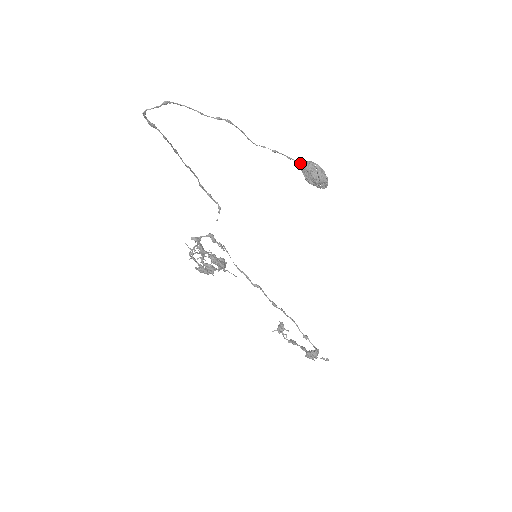
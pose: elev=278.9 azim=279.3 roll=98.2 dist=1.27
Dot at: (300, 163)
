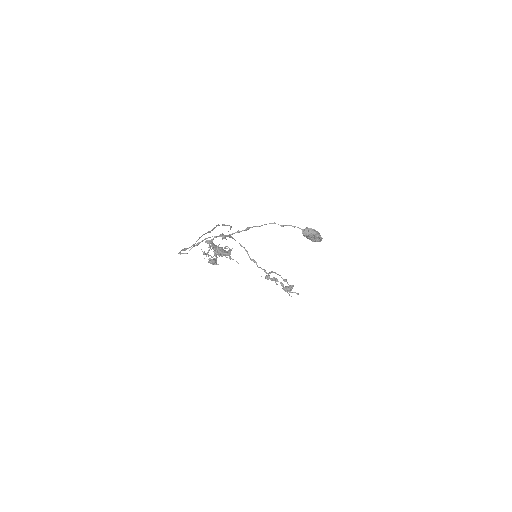
Dot at: (302, 229)
